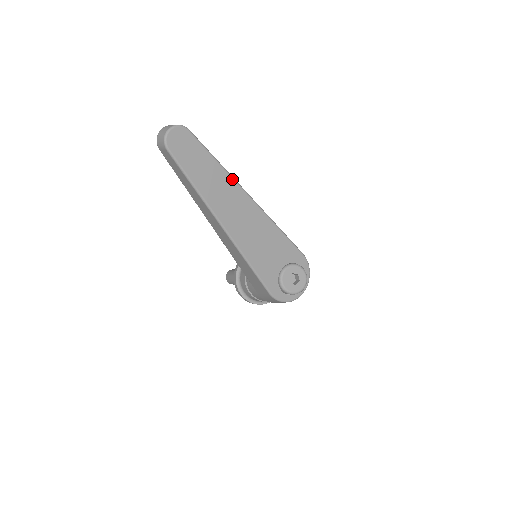
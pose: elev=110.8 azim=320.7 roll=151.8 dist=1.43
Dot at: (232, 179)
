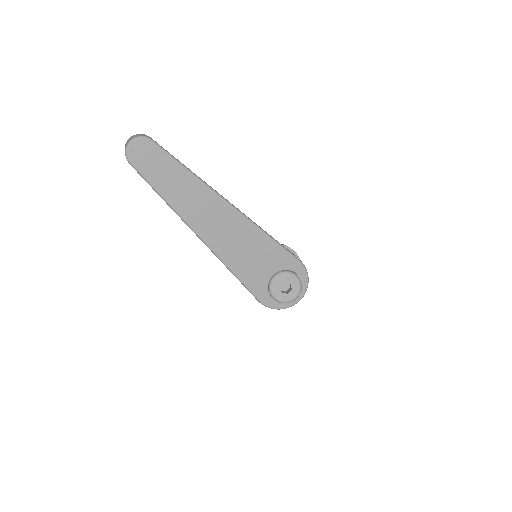
Dot at: (206, 187)
